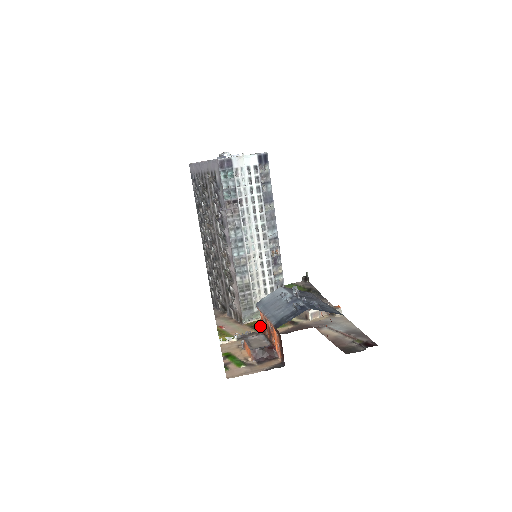
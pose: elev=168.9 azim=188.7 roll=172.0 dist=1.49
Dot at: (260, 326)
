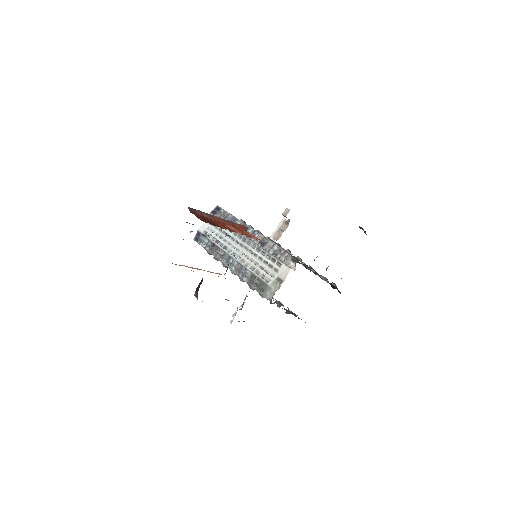
Dot at: occluded
